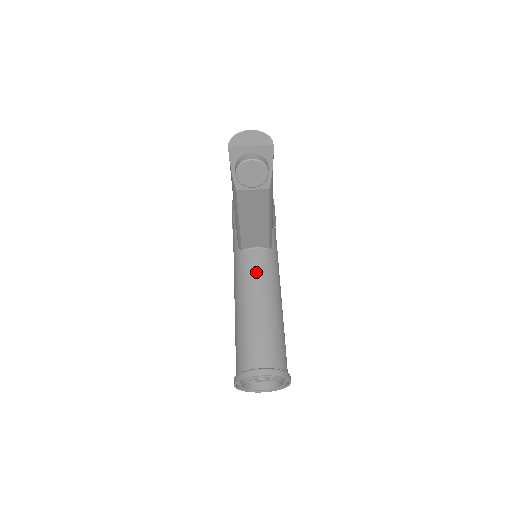
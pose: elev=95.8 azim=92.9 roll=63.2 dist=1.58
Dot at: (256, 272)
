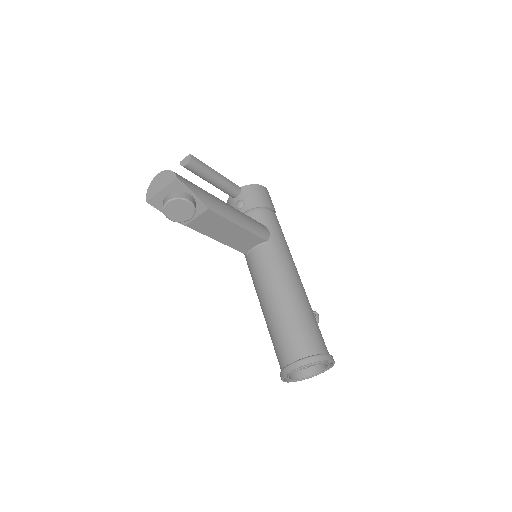
Dot at: (262, 271)
